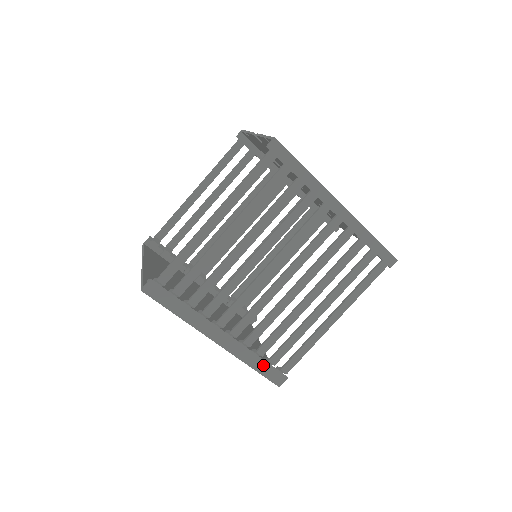
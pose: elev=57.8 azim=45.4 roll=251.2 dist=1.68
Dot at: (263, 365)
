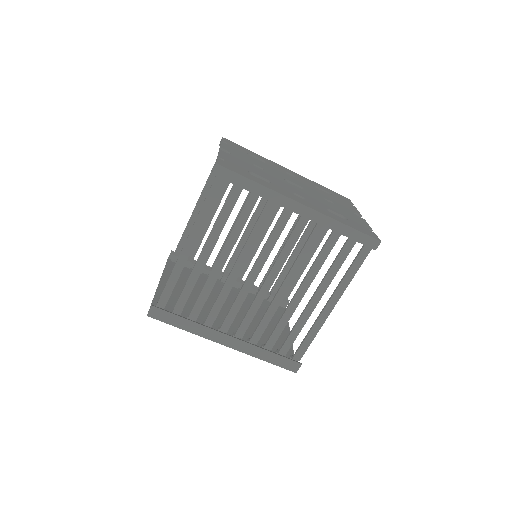
Dot at: (274, 357)
